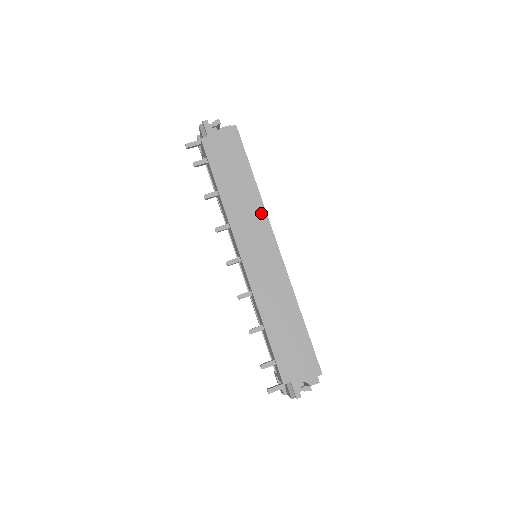
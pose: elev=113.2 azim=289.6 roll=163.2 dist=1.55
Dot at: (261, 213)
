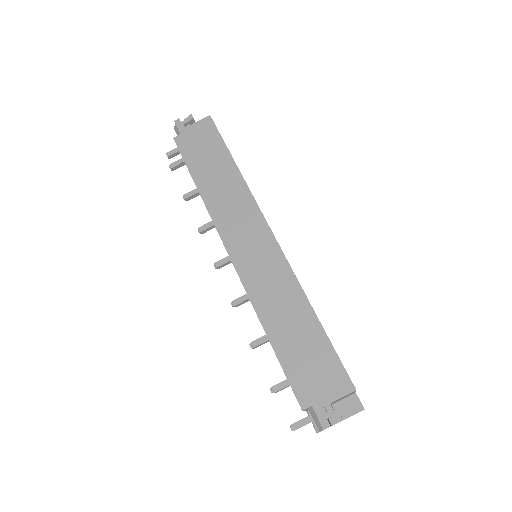
Dot at: (247, 199)
